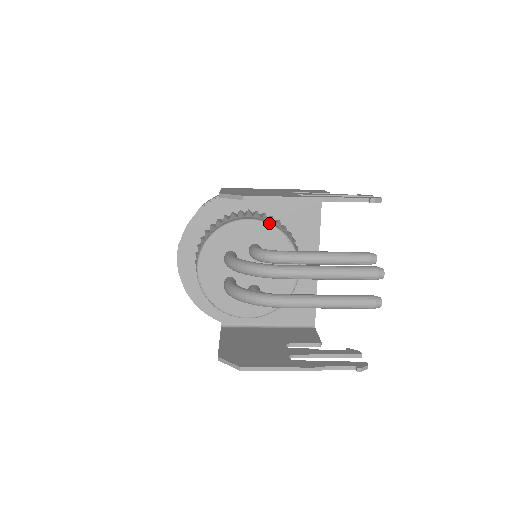
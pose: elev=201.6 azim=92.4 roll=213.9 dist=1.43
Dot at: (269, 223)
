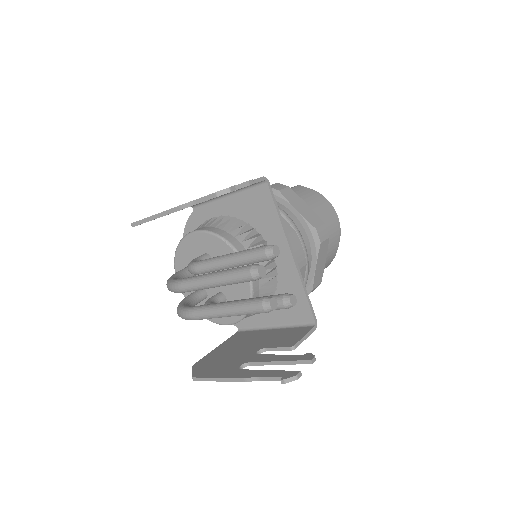
Dot at: (208, 231)
